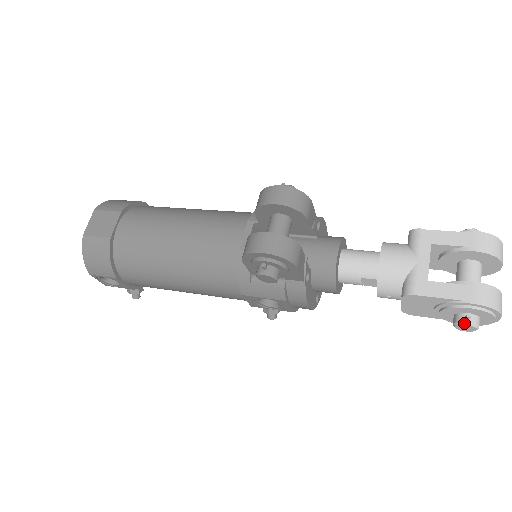
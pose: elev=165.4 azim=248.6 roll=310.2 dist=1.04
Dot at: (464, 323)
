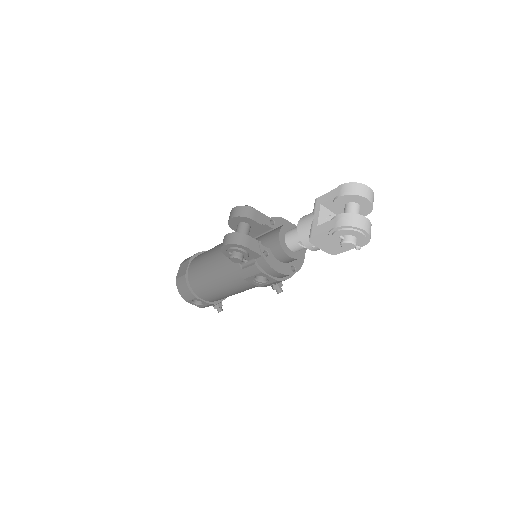
Dot at: (342, 243)
